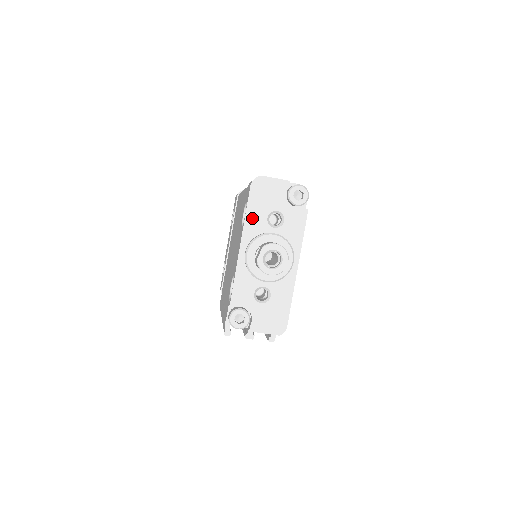
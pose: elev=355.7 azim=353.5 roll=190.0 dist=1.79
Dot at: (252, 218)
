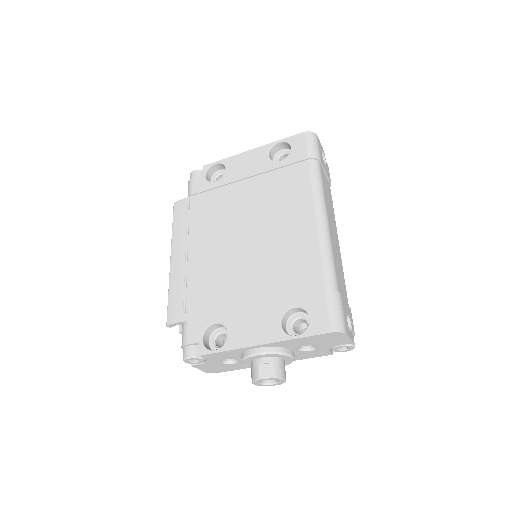
Dot at: (296, 341)
